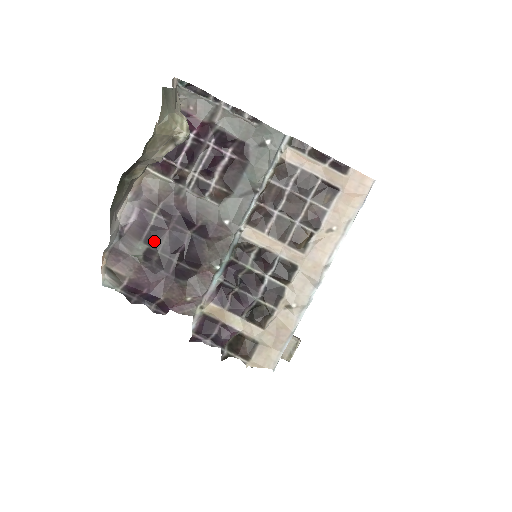
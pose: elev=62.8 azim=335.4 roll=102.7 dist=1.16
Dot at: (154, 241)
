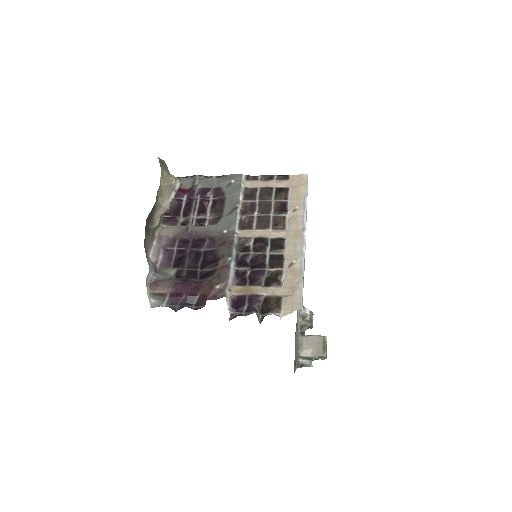
Dot at: (180, 264)
